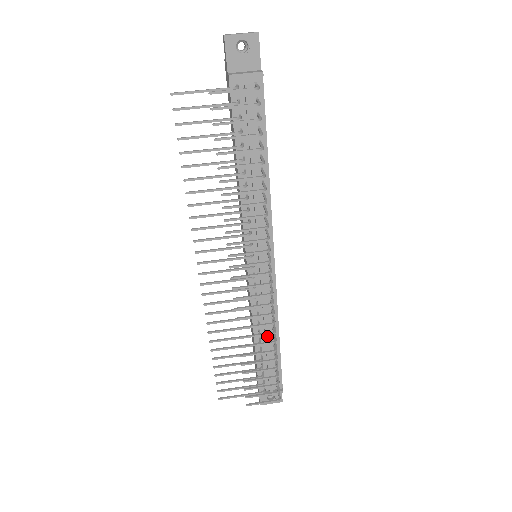
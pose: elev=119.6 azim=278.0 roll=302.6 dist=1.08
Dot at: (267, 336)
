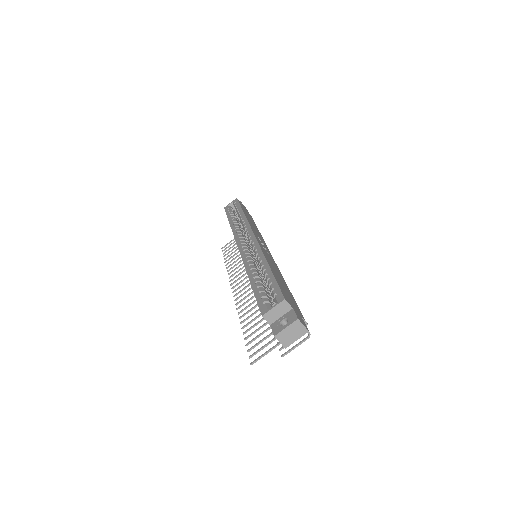
Dot at: occluded
